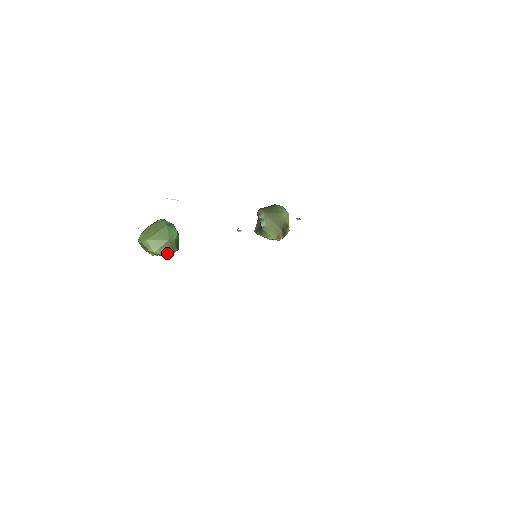
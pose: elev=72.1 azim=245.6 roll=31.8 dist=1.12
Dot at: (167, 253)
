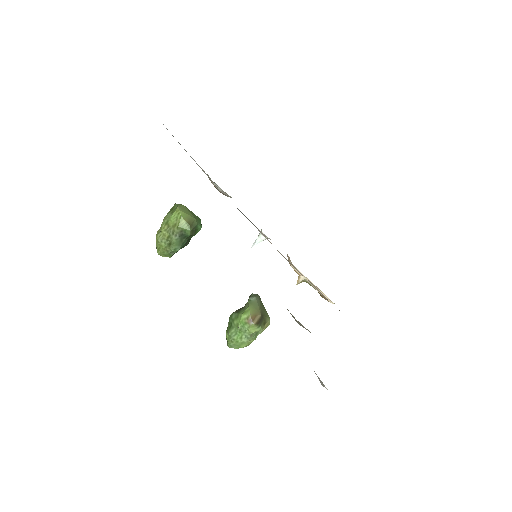
Dot at: (184, 223)
